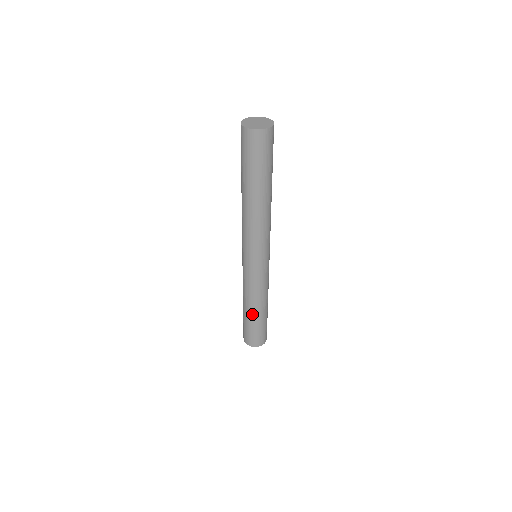
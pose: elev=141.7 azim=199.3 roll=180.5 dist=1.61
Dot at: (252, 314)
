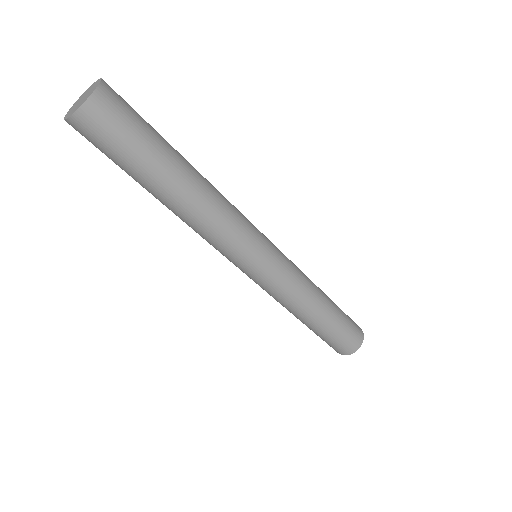
Dot at: (307, 324)
